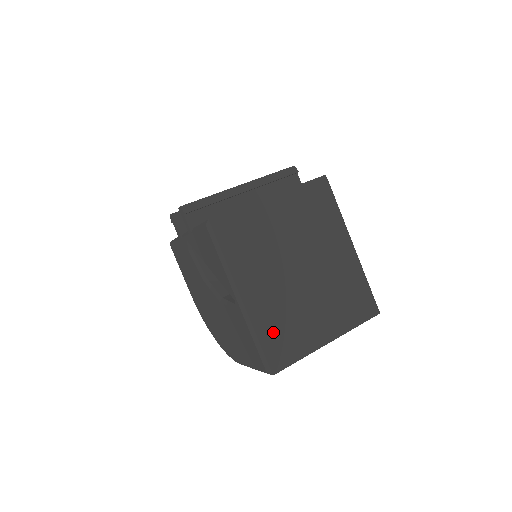
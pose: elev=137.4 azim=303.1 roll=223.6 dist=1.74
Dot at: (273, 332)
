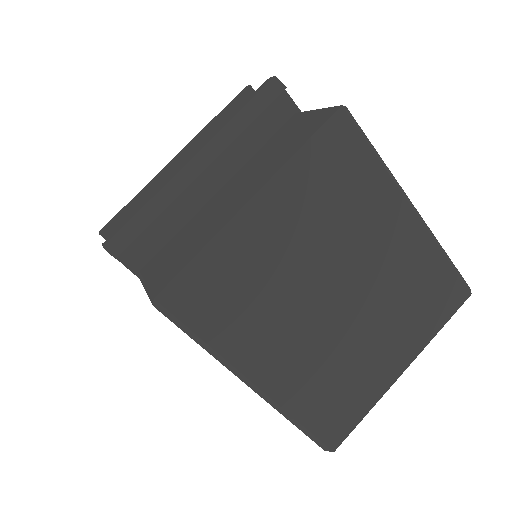
Dot at: (318, 402)
